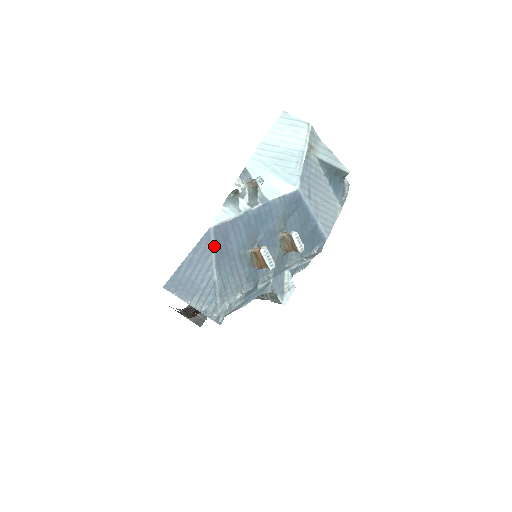
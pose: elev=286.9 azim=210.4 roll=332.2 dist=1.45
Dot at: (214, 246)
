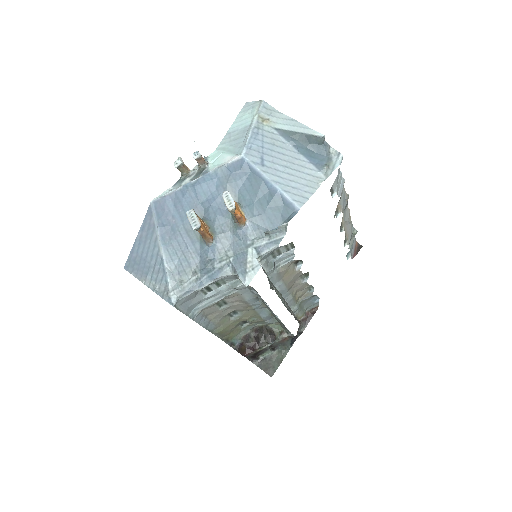
Dot at: (156, 221)
